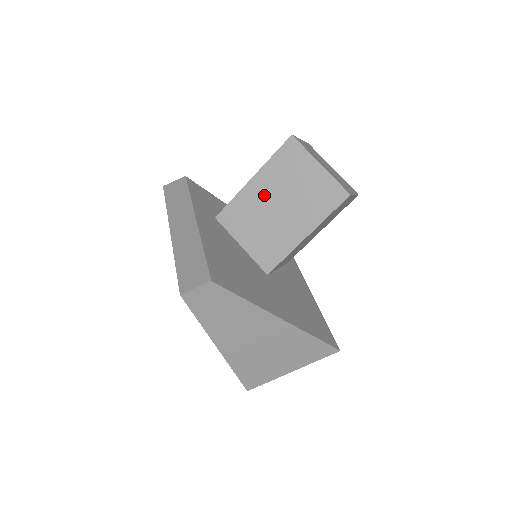
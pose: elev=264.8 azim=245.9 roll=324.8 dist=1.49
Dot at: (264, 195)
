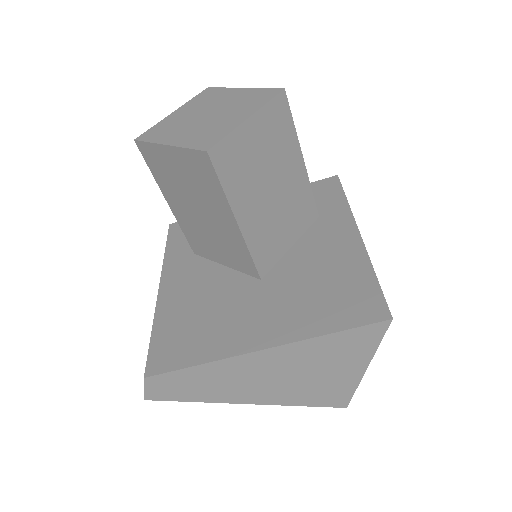
Dot at: (185, 210)
